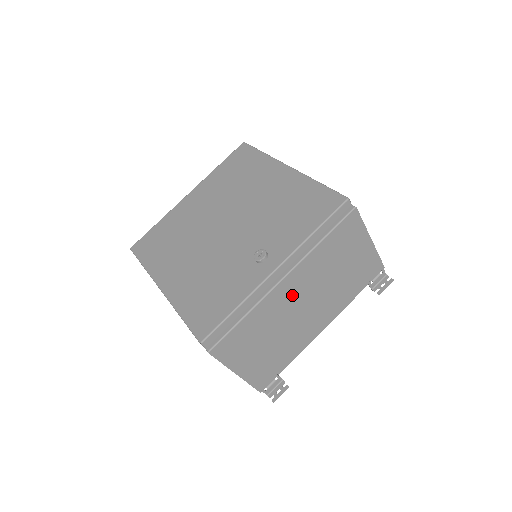
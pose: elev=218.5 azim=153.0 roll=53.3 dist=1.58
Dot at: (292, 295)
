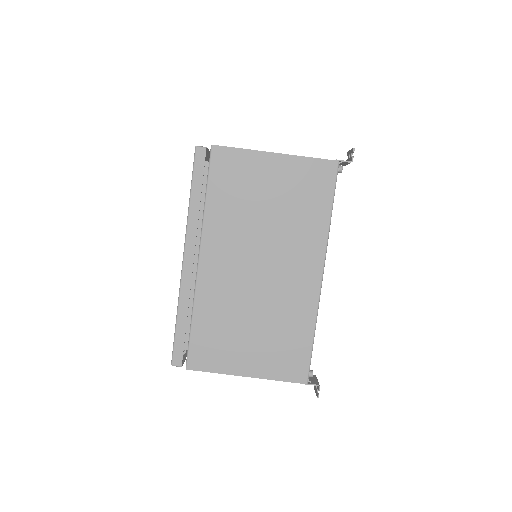
Dot at: occluded
